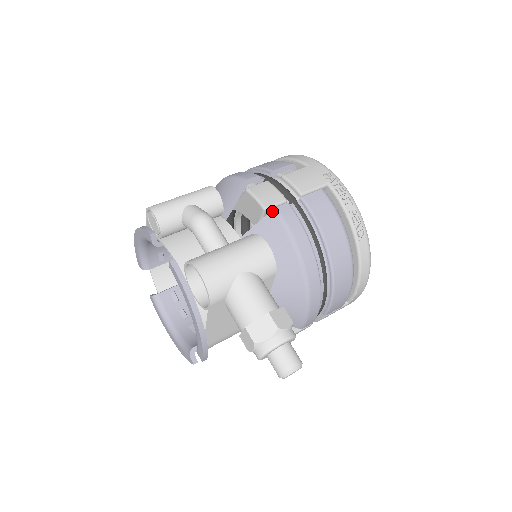
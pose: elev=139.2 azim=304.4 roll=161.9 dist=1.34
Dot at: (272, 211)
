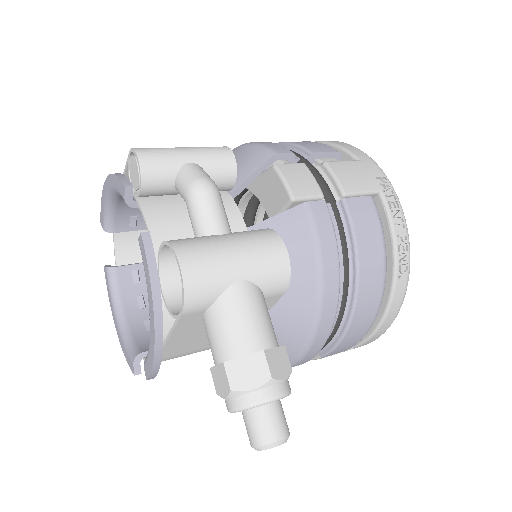
Dot at: (301, 205)
